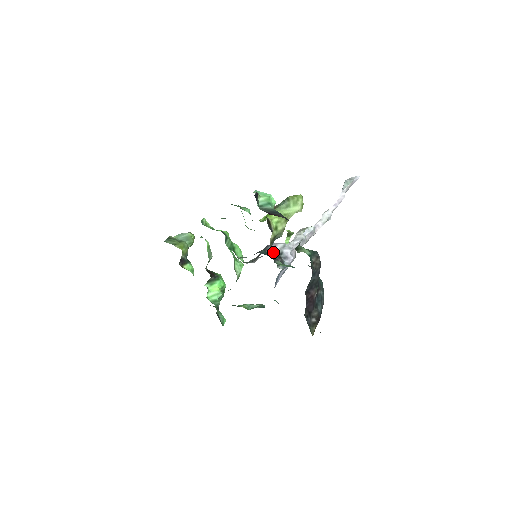
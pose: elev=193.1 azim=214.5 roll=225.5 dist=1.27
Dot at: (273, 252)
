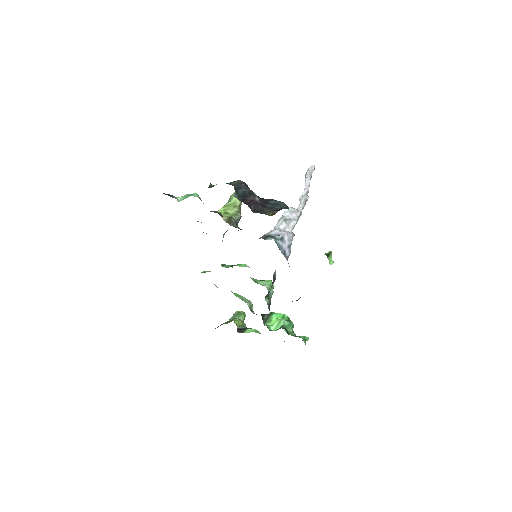
Dot at: occluded
